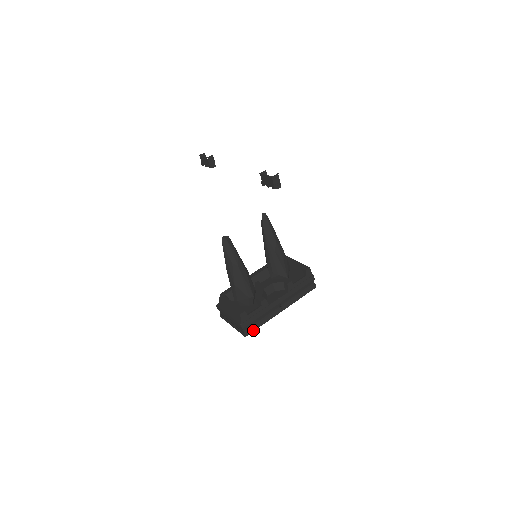
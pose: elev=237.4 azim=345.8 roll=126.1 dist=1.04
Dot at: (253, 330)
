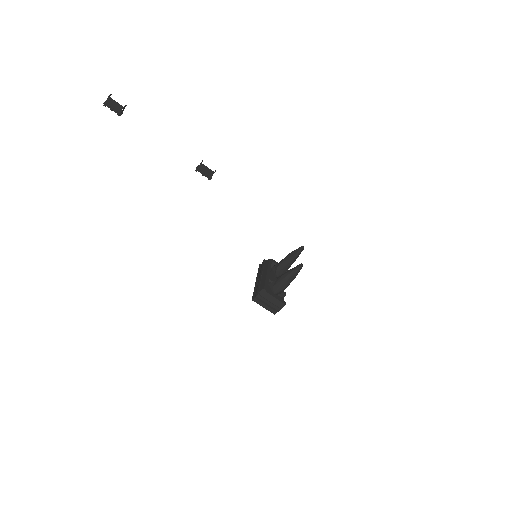
Dot at: occluded
